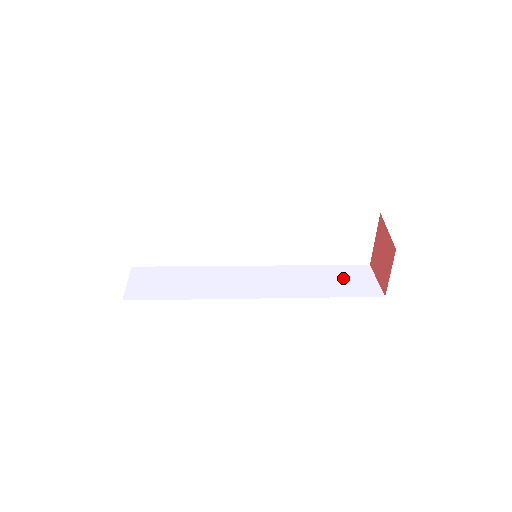
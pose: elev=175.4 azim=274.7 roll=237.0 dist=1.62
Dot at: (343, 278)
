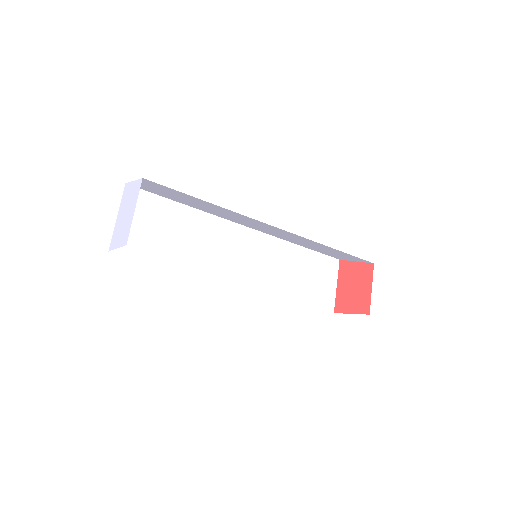
Dot at: occluded
